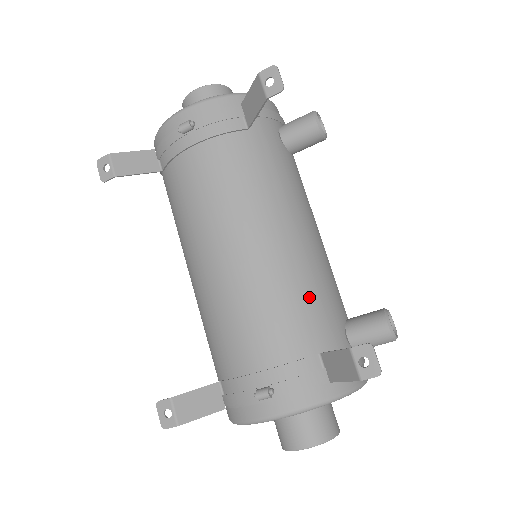
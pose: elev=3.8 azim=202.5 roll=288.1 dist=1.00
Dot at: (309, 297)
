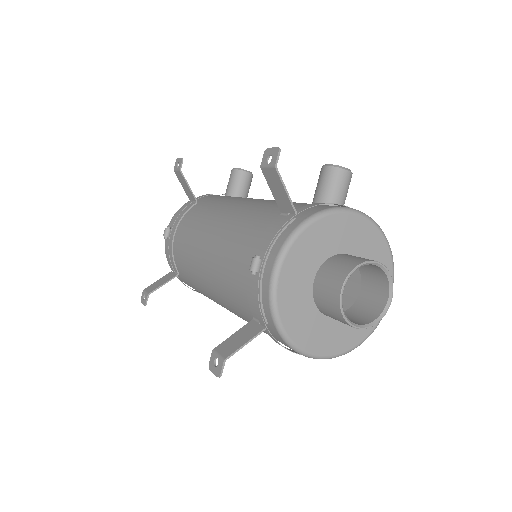
Dot at: (263, 208)
